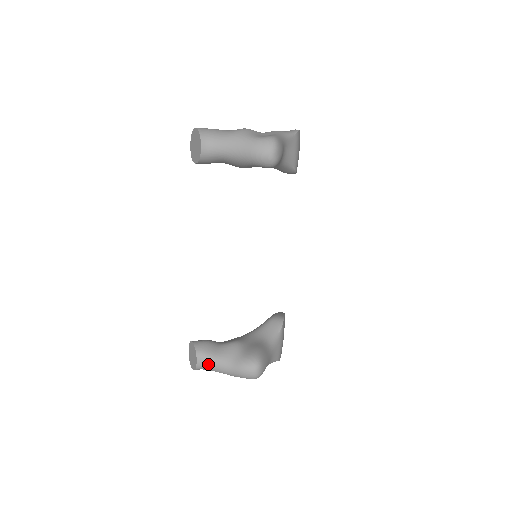
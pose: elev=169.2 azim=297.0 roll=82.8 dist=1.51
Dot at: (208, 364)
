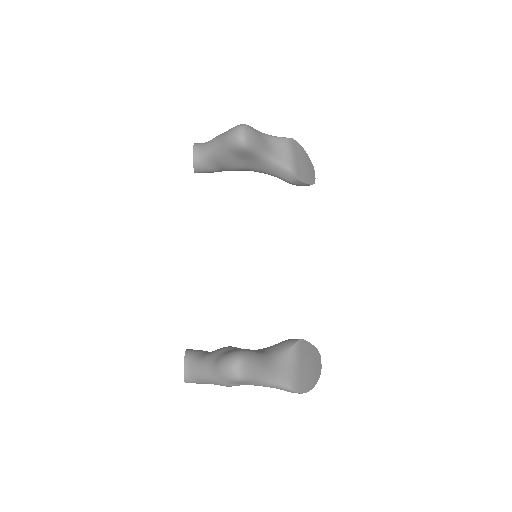
Dot at: (194, 368)
